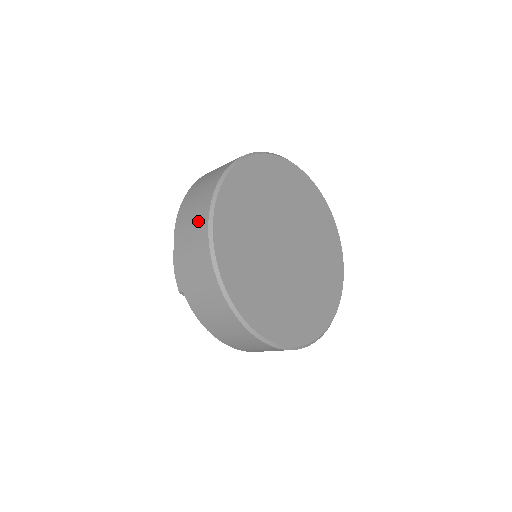
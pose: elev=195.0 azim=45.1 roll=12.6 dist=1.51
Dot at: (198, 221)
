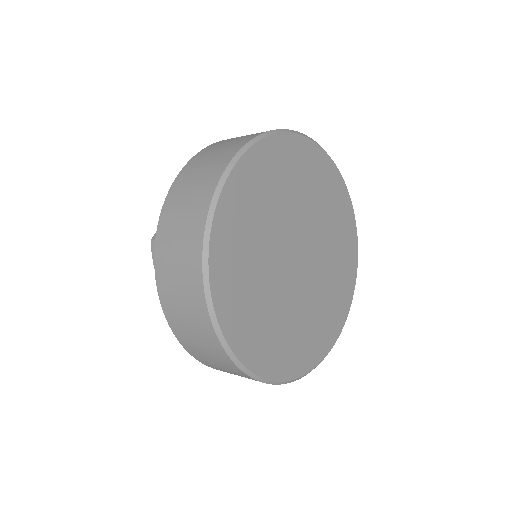
Dot at: (244, 138)
